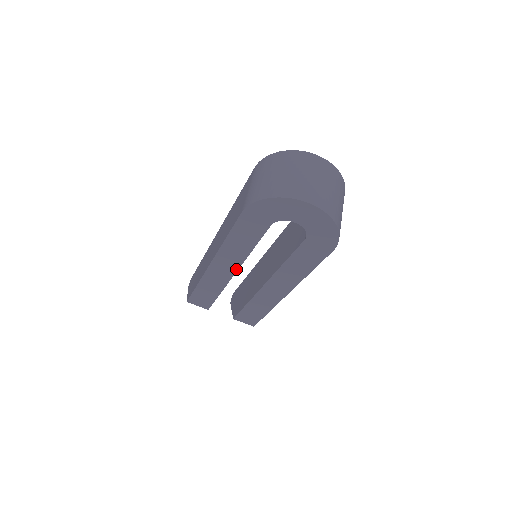
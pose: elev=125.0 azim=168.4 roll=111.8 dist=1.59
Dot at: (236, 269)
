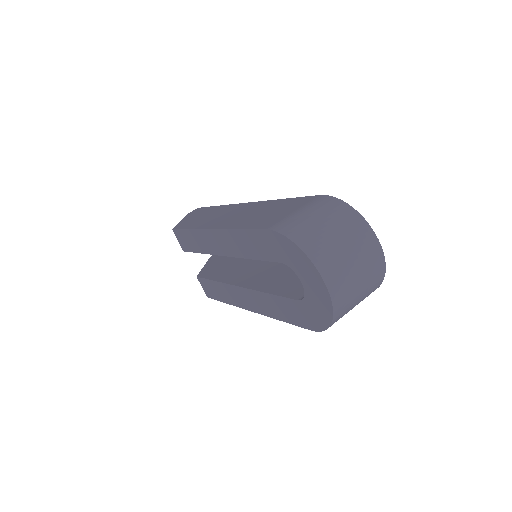
Dot at: (227, 254)
